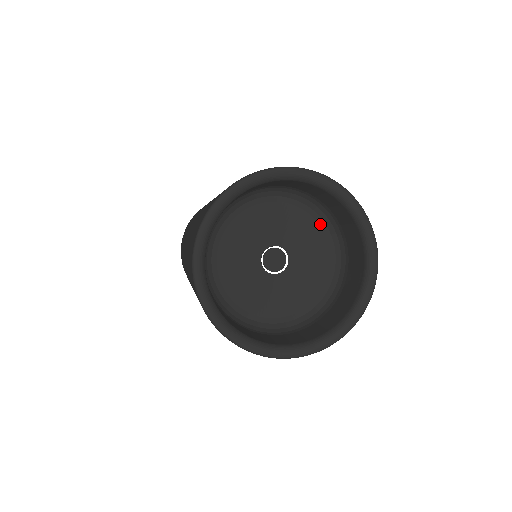
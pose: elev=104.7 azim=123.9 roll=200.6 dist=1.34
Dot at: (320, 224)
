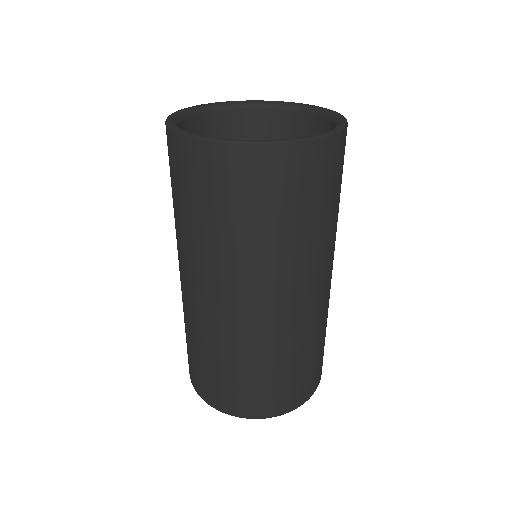
Dot at: occluded
